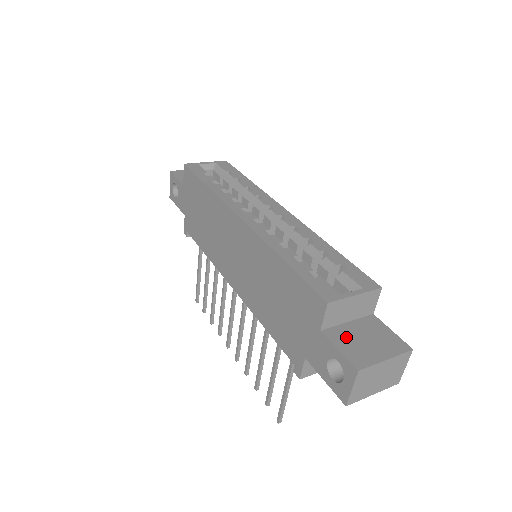
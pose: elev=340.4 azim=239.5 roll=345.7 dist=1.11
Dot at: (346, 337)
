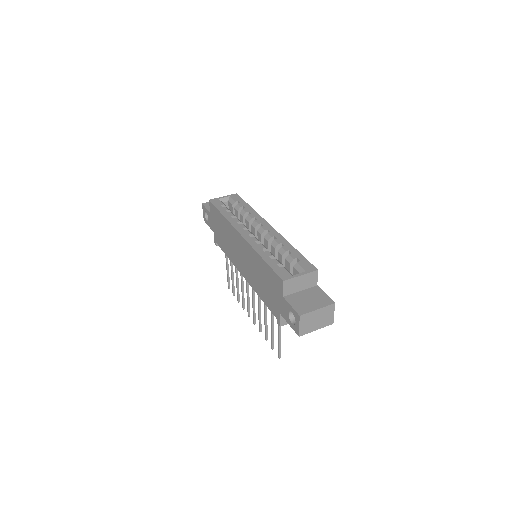
Dot at: (297, 299)
